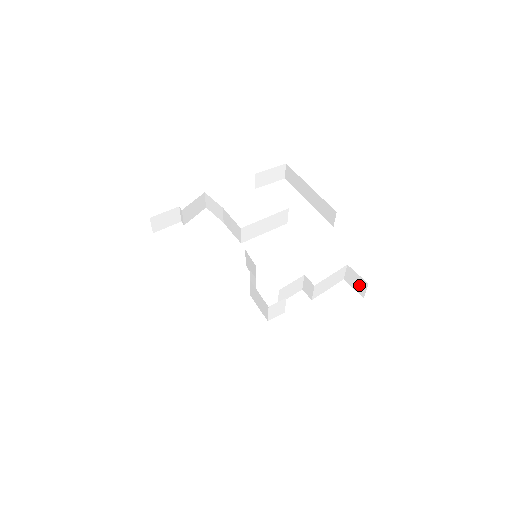
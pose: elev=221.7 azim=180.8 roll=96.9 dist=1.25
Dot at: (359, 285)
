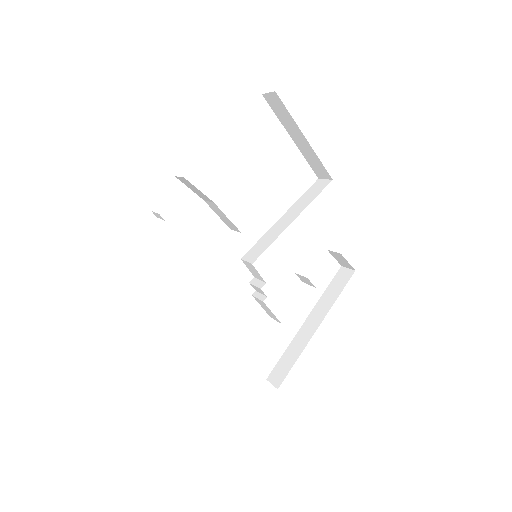
Dot at: (343, 263)
